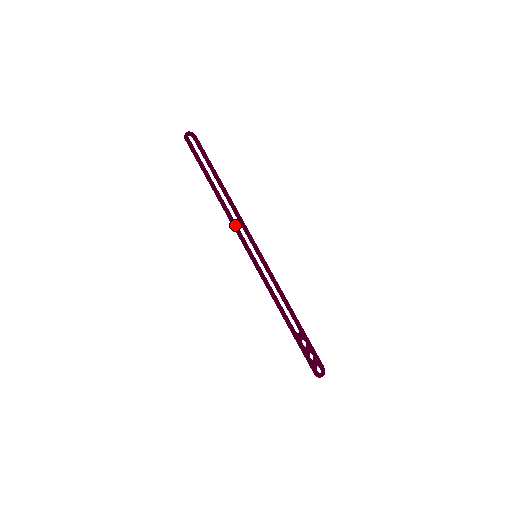
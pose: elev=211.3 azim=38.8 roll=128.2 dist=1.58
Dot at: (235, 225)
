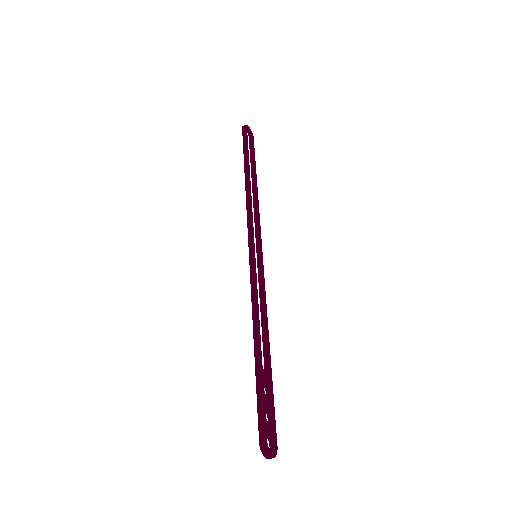
Dot at: (251, 212)
